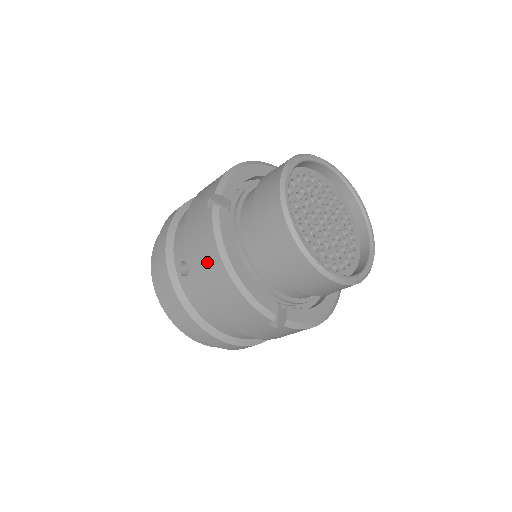
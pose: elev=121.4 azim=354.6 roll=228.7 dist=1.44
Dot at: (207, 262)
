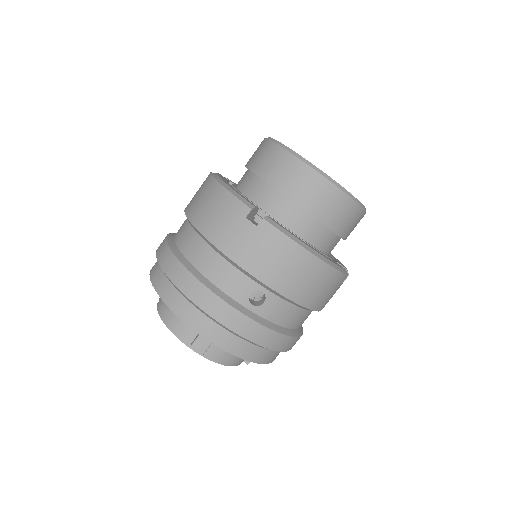
Dot at: (294, 267)
